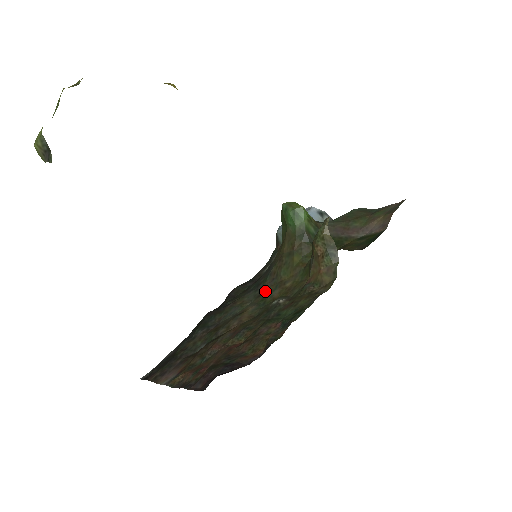
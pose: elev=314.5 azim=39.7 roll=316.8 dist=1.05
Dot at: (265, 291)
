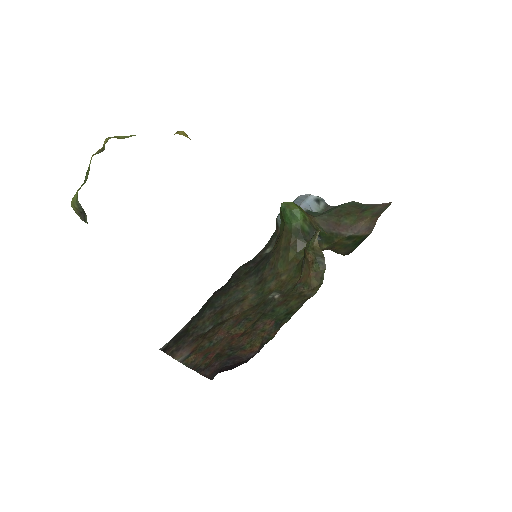
Dot at: (264, 280)
